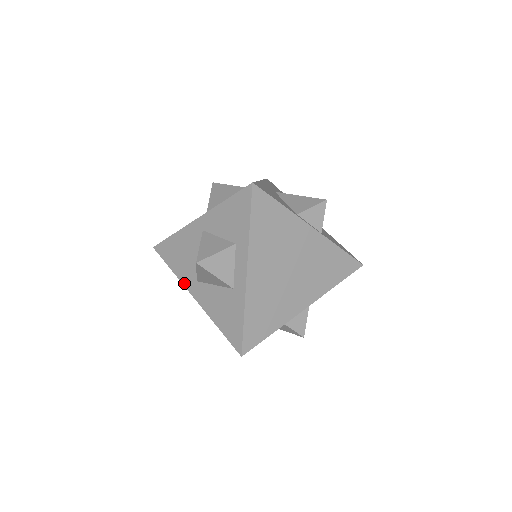
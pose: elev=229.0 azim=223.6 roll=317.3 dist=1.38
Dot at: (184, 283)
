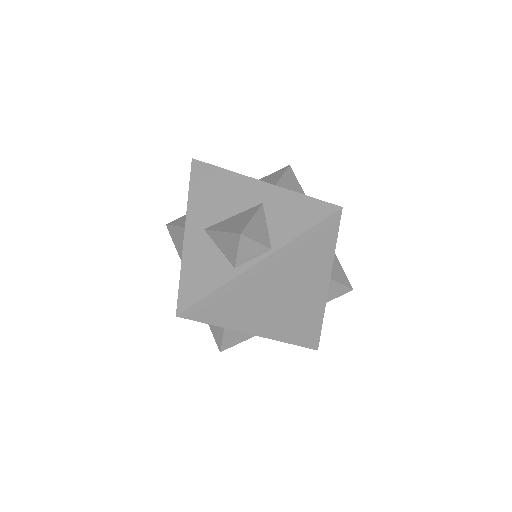
Dot at: occluded
